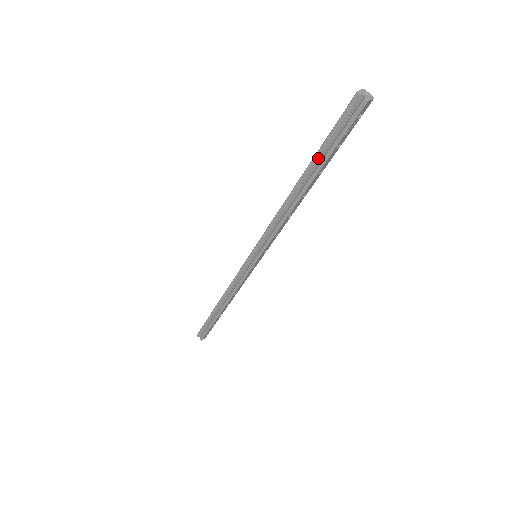
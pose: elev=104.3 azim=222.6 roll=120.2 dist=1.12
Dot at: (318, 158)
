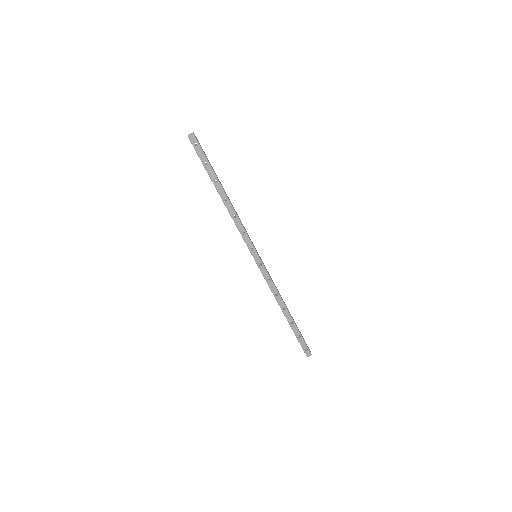
Dot at: (209, 175)
